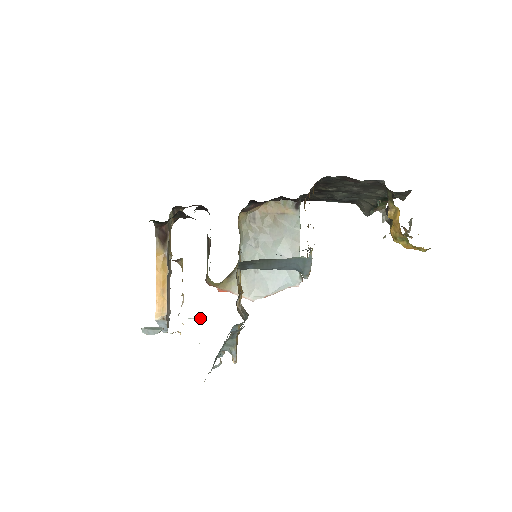
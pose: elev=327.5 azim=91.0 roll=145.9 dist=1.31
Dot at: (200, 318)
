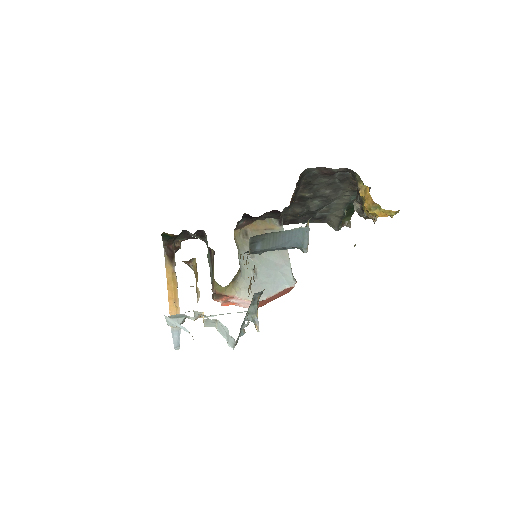
Dot at: occluded
